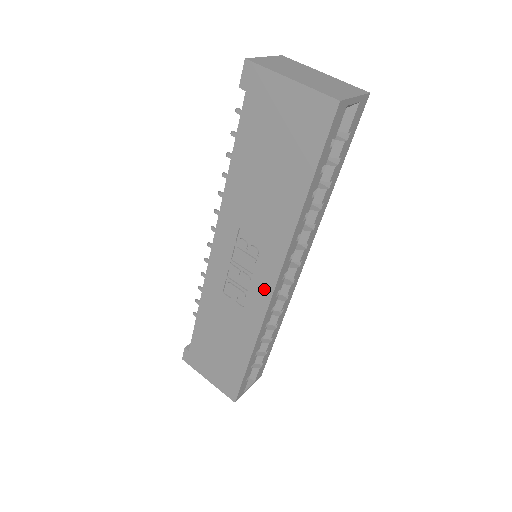
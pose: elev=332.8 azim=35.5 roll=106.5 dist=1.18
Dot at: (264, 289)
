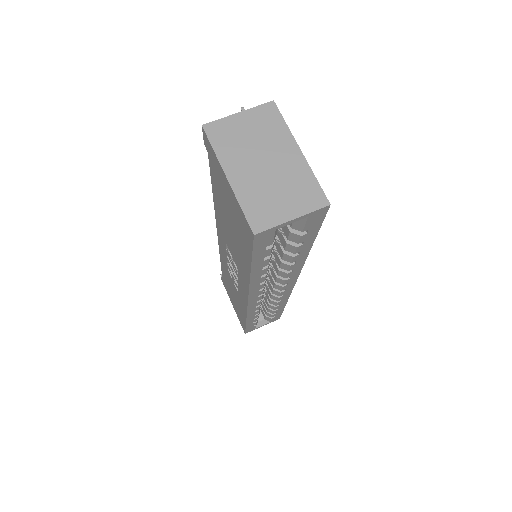
Dot at: (243, 296)
